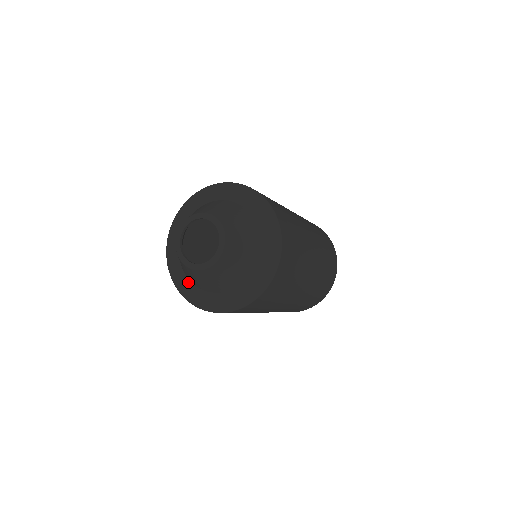
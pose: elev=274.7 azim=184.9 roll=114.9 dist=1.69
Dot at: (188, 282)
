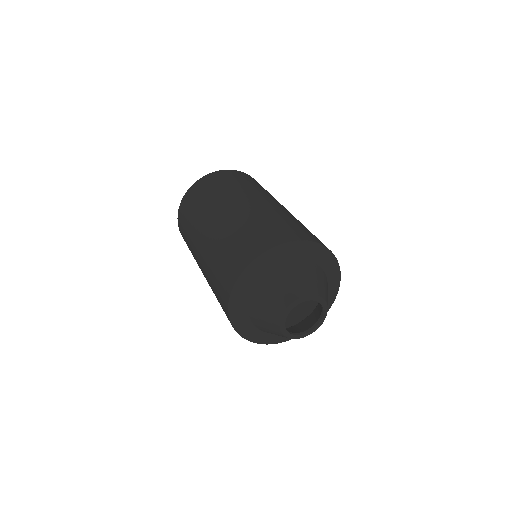
Dot at: occluded
